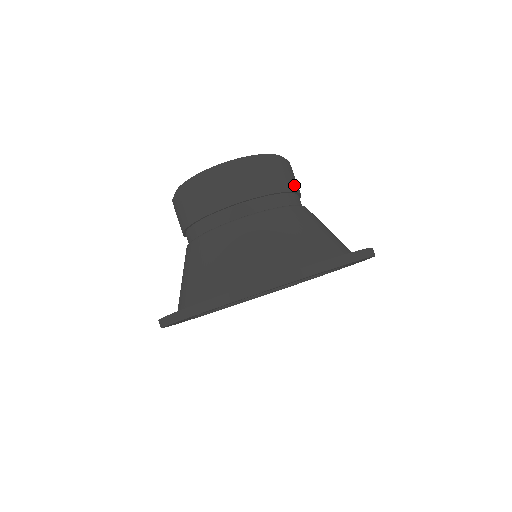
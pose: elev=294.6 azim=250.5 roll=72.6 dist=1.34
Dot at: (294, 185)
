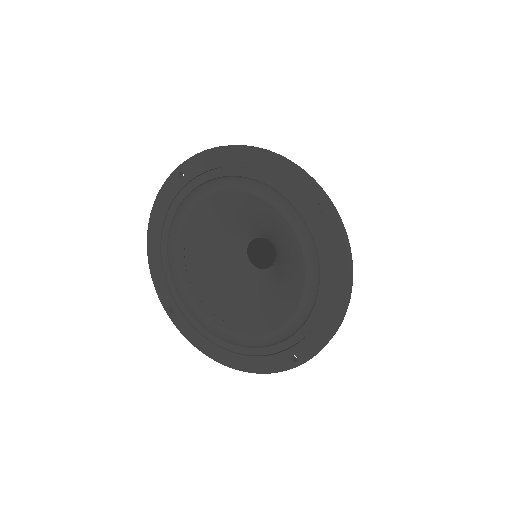
Dot at: occluded
